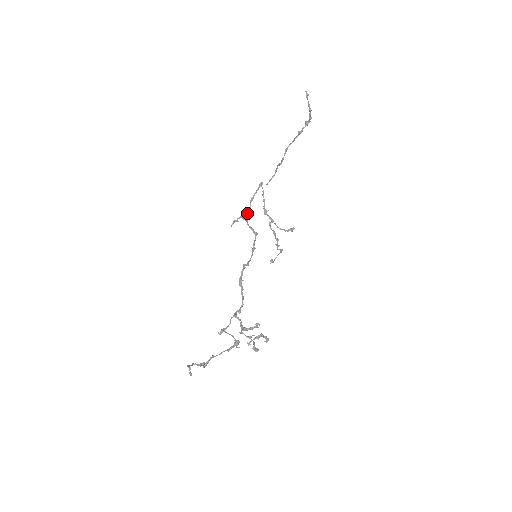
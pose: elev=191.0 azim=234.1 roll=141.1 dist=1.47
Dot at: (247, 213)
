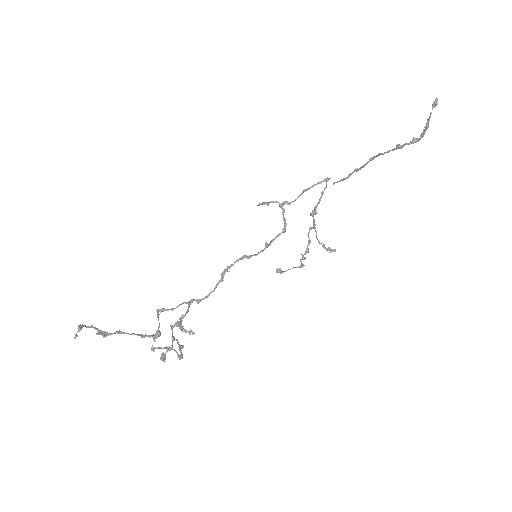
Dot at: (289, 202)
